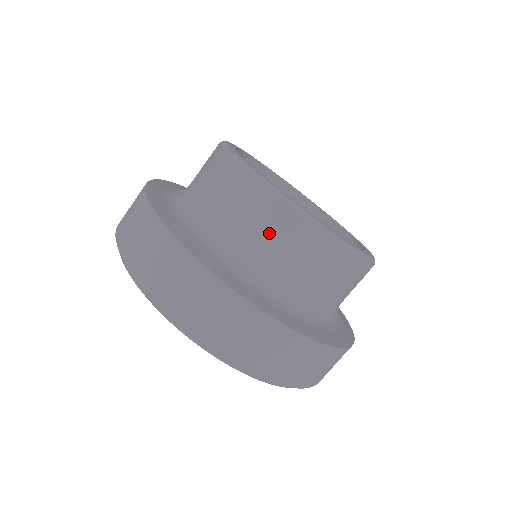
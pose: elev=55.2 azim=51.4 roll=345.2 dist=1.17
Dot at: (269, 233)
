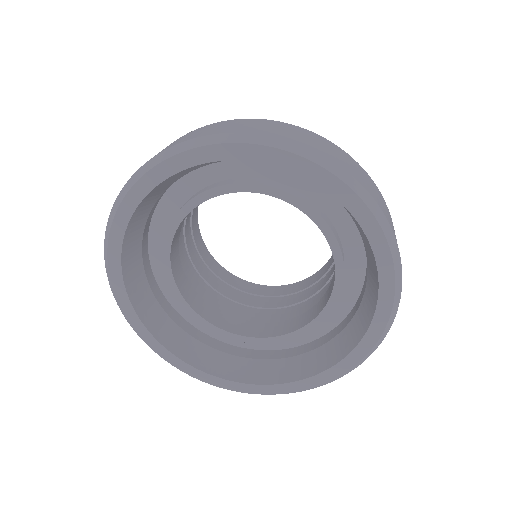
Dot at: occluded
